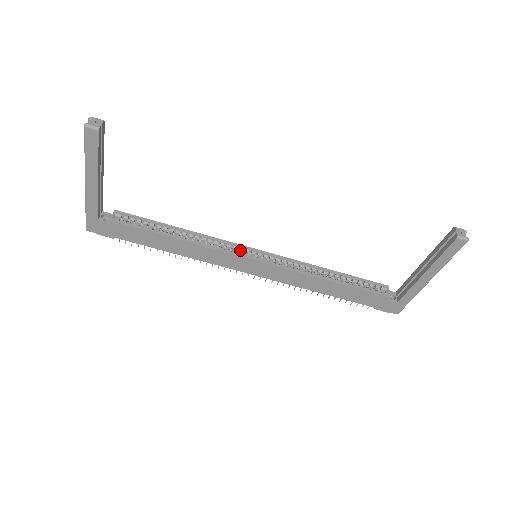
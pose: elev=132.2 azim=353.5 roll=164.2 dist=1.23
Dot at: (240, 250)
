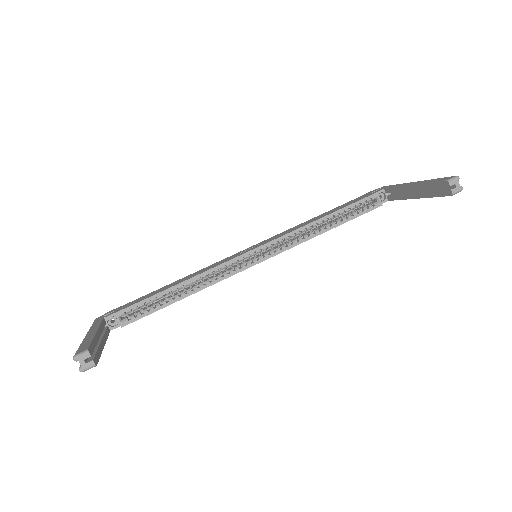
Dot at: occluded
